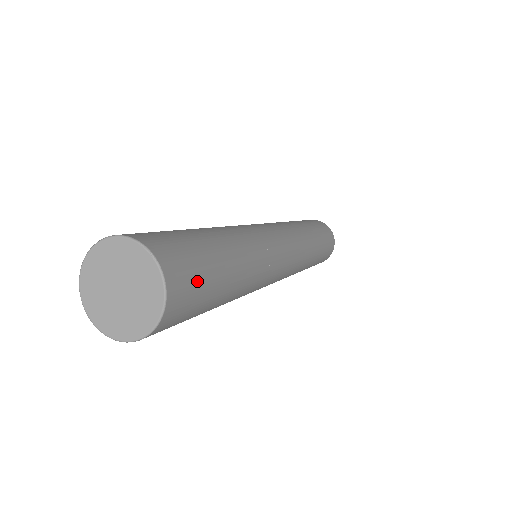
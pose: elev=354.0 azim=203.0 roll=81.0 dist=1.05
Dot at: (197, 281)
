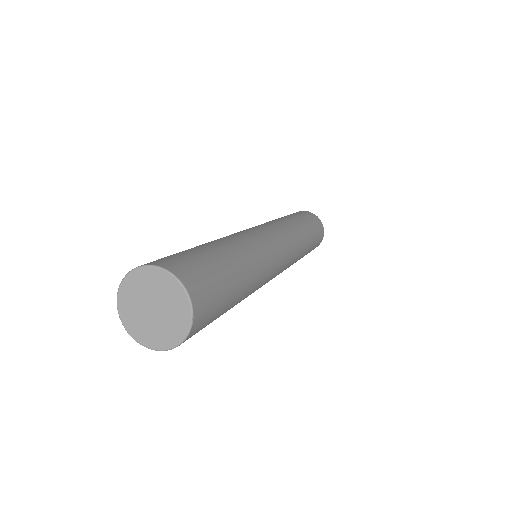
Dot at: (196, 264)
